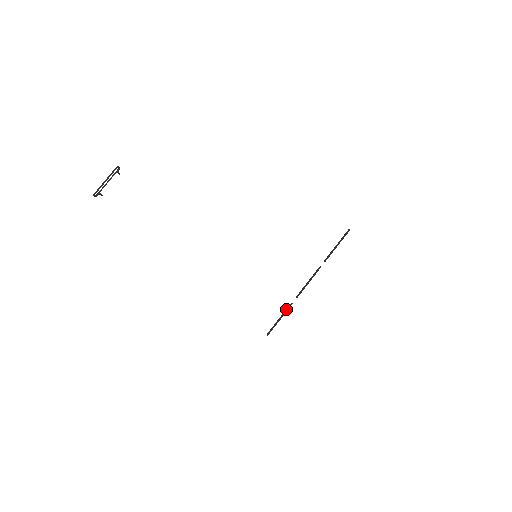
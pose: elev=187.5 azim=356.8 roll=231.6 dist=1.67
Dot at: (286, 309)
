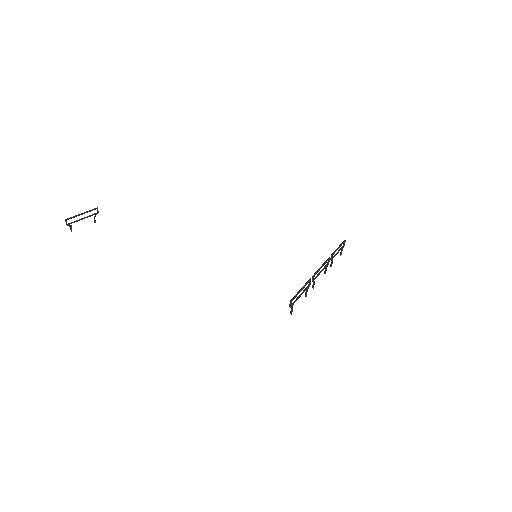
Dot at: (305, 283)
